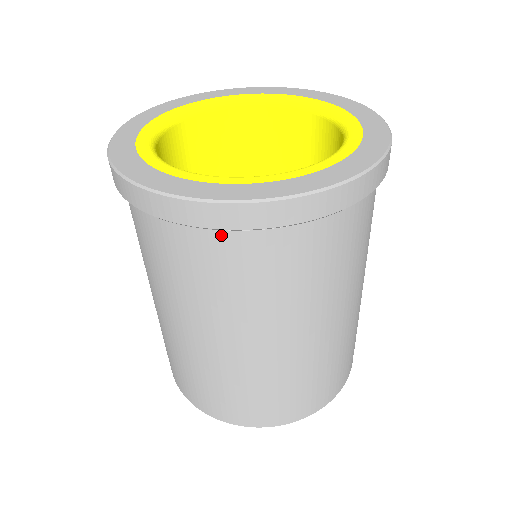
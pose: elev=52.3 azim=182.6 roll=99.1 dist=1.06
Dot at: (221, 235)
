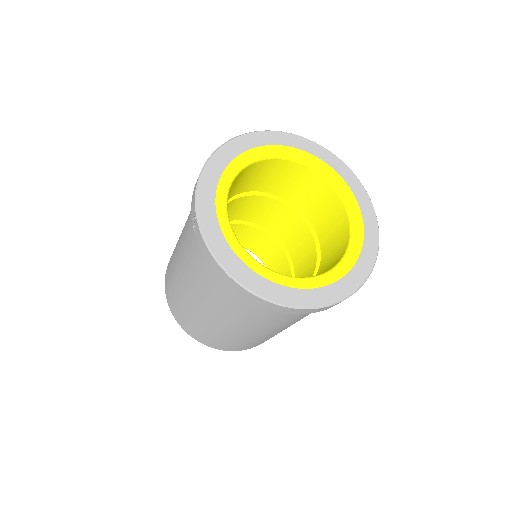
Dot at: occluded
